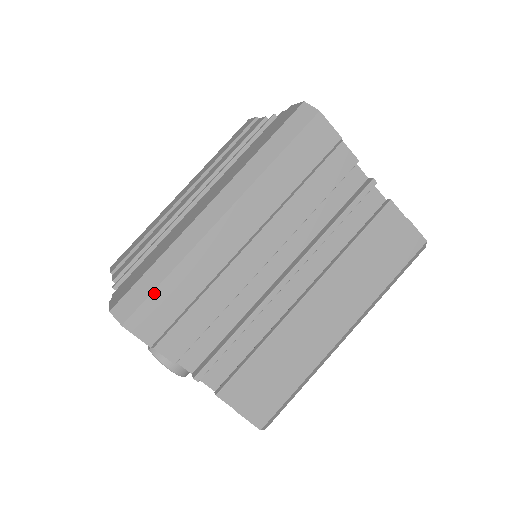
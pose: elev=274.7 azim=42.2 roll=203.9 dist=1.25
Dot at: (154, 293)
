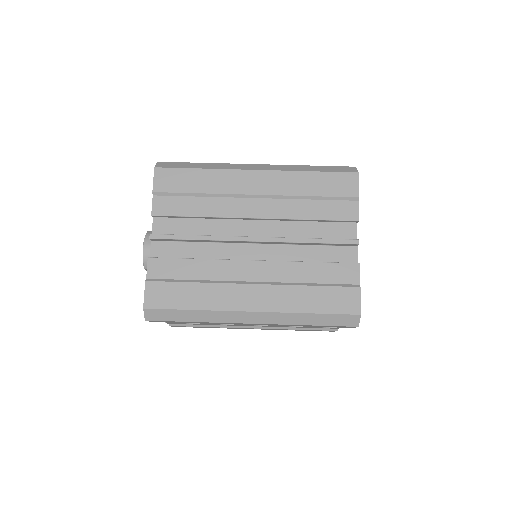
Dot at: (185, 169)
